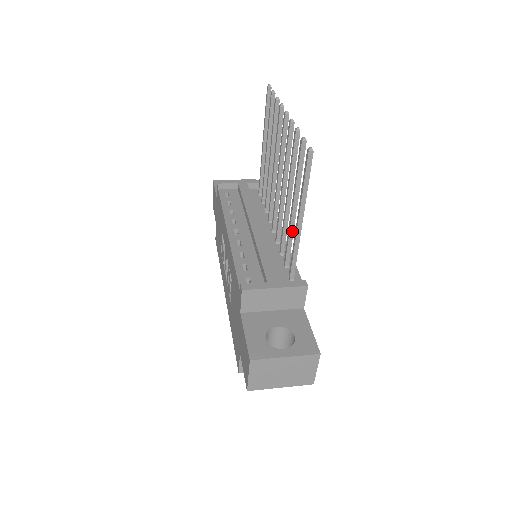
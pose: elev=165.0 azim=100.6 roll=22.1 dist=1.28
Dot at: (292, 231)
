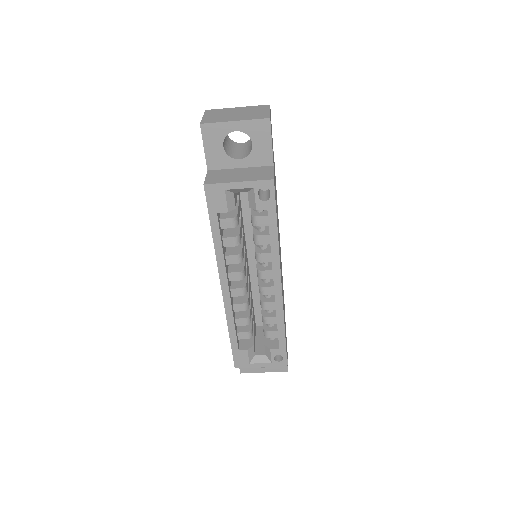
Dot at: occluded
